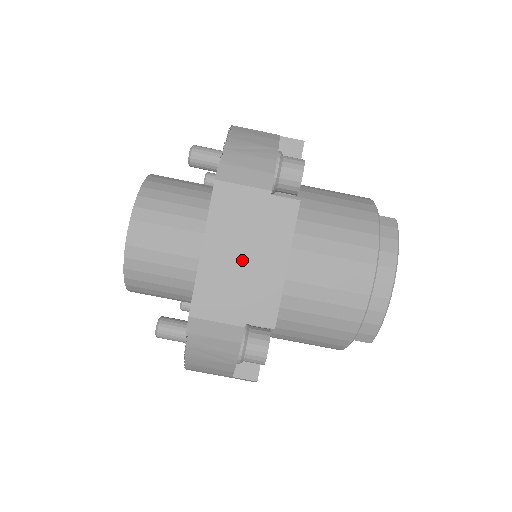
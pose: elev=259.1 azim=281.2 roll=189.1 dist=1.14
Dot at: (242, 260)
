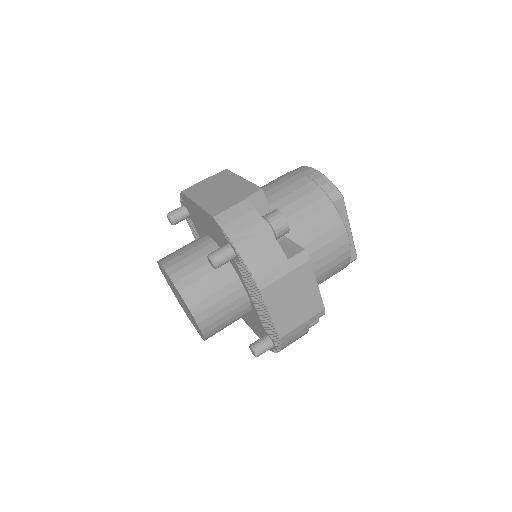
Dot at: (220, 192)
